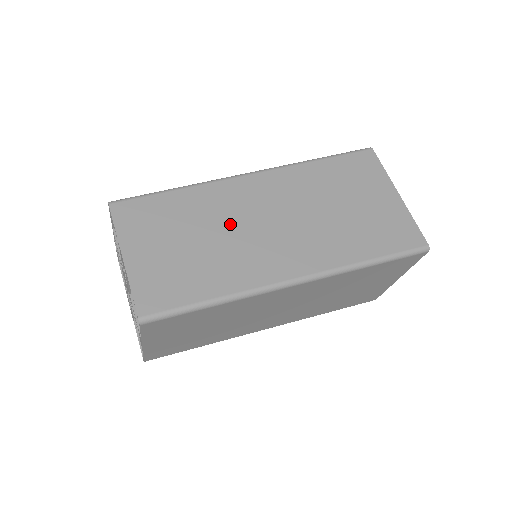
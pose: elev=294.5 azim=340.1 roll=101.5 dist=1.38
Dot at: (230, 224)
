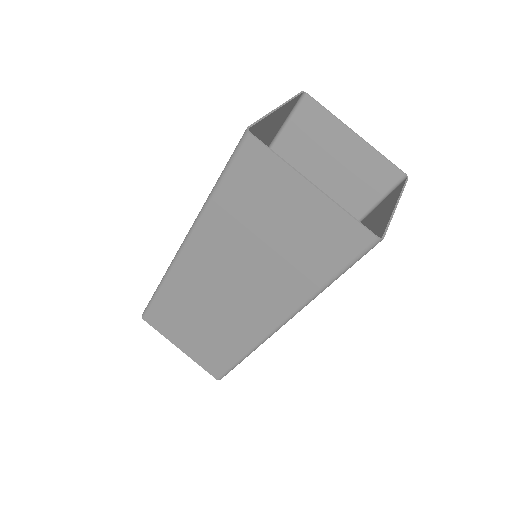
Dot at: (207, 302)
